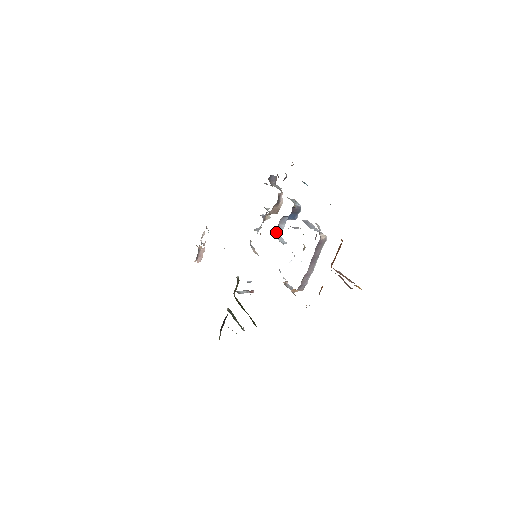
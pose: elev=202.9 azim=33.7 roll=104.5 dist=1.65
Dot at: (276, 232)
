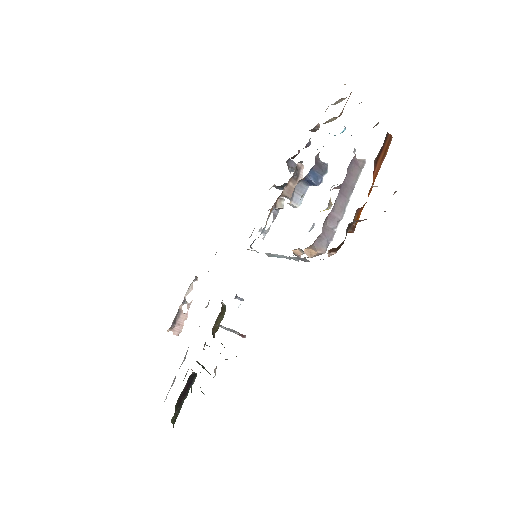
Dot at: occluded
